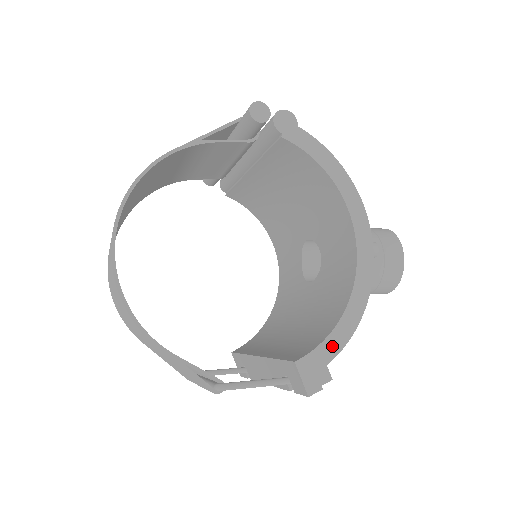
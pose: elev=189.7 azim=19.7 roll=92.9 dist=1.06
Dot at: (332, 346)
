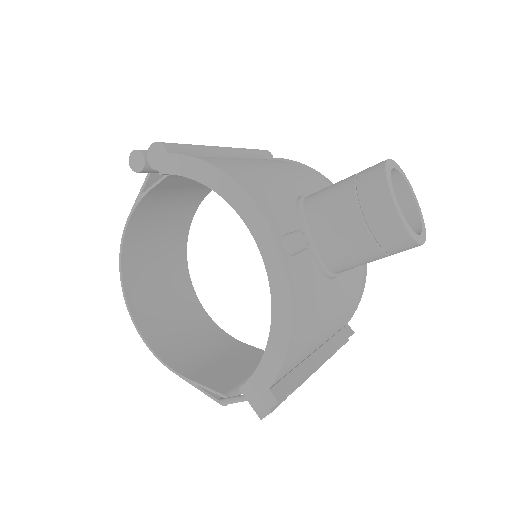
Dot at: (268, 369)
